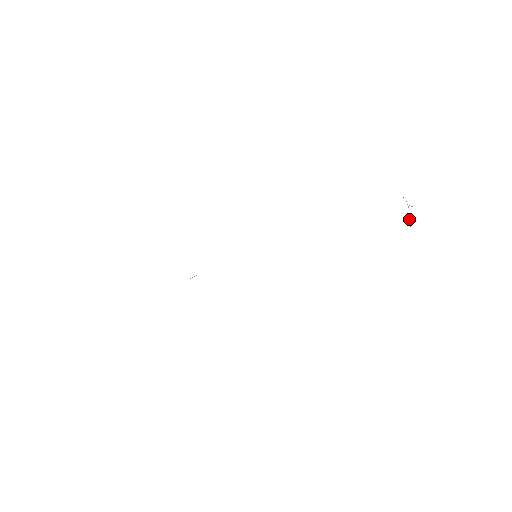
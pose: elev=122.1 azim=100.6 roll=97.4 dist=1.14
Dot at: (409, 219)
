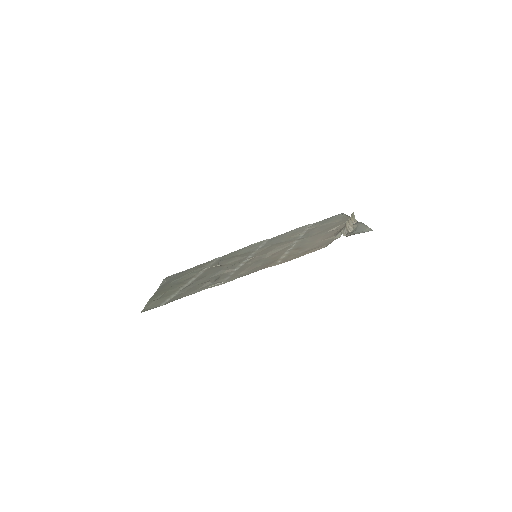
Dot at: (352, 218)
